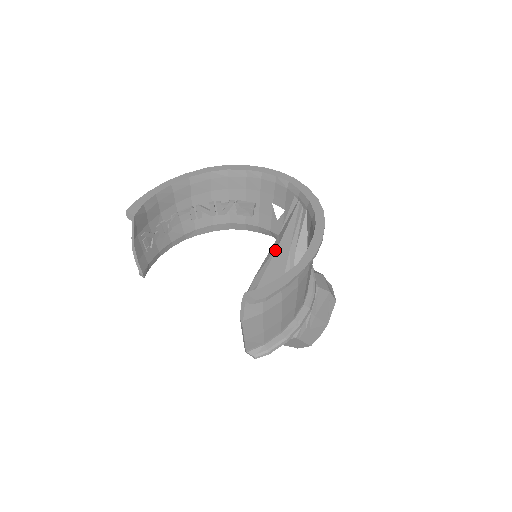
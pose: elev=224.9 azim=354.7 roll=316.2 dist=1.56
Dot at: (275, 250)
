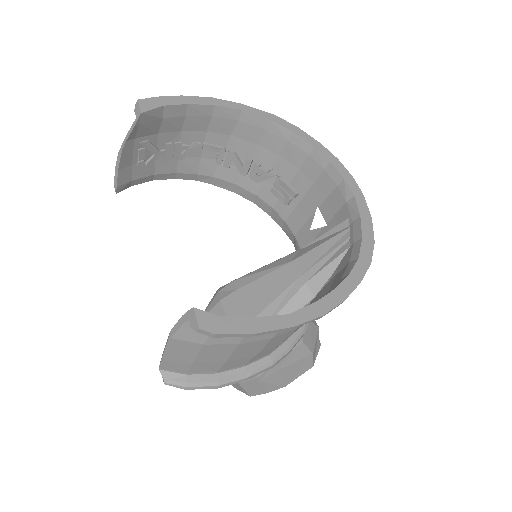
Dot at: (282, 265)
